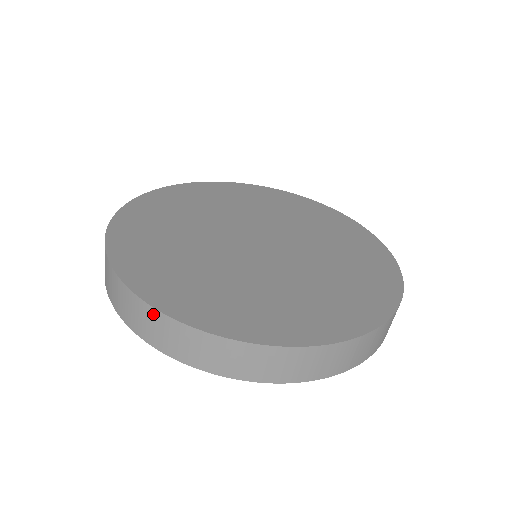
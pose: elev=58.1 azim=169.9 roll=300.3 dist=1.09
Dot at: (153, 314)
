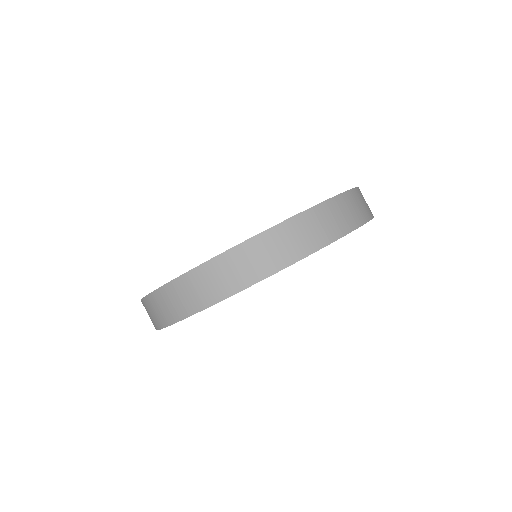
Dot at: (241, 251)
